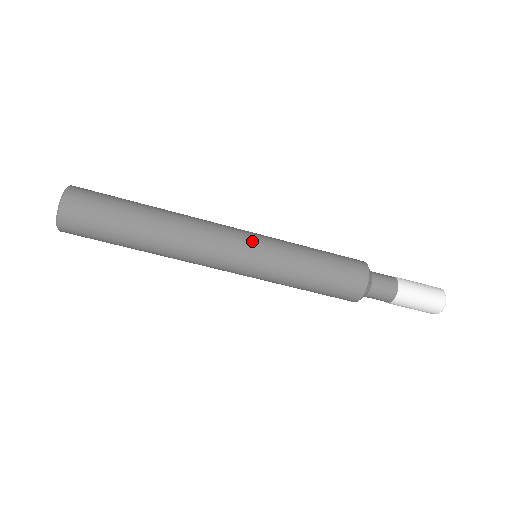
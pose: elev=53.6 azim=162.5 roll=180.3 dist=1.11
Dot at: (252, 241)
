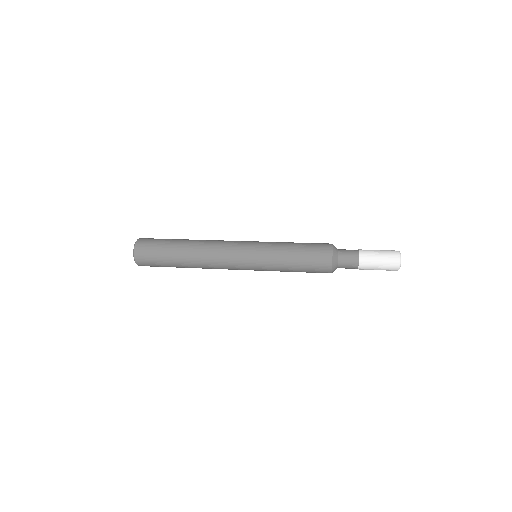
Dot at: (247, 258)
